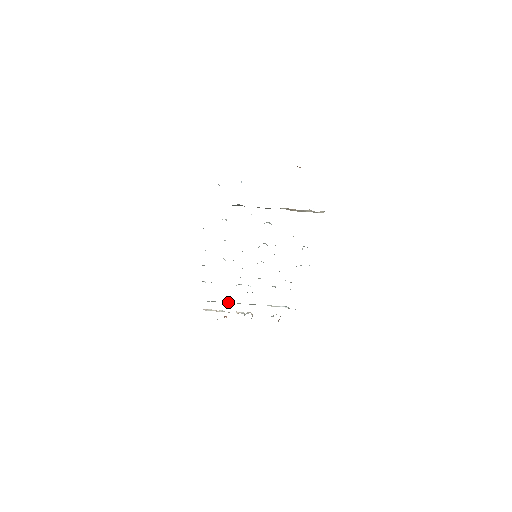
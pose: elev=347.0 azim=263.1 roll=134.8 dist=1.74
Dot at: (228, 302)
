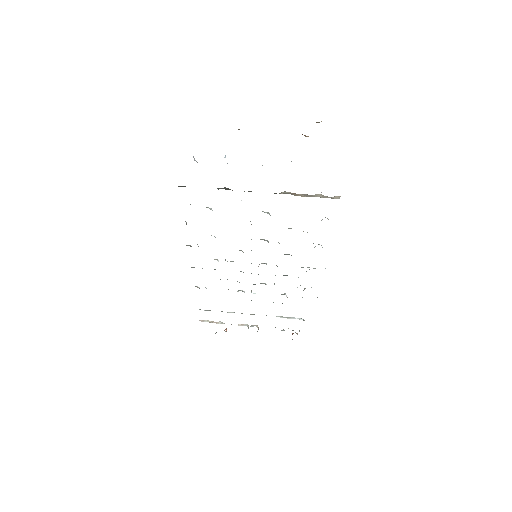
Dot at: (229, 312)
